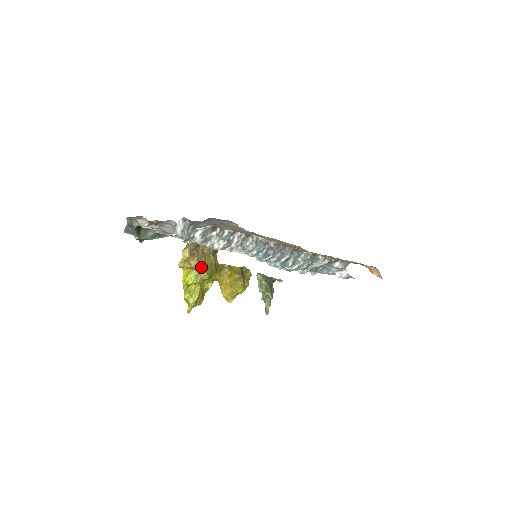
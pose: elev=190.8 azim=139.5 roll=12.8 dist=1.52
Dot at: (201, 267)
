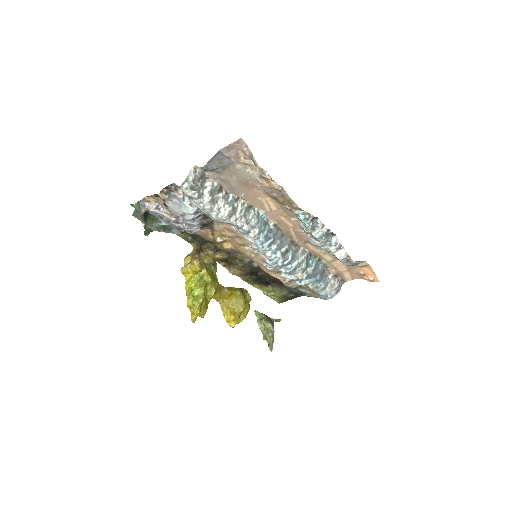
Dot at: (203, 272)
